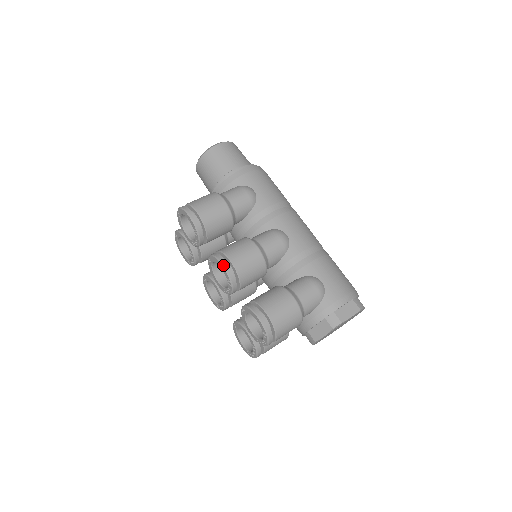
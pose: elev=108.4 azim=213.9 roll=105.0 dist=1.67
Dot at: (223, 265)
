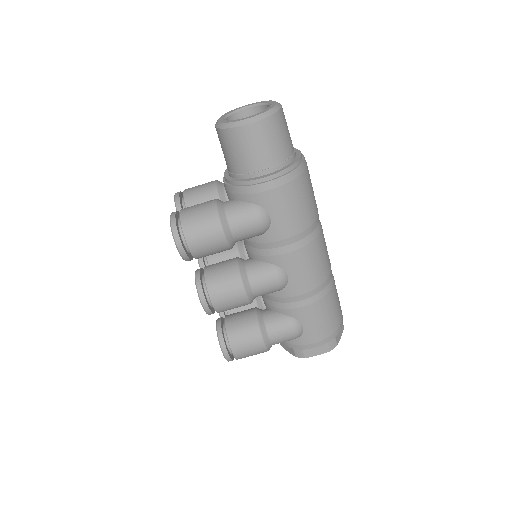
Dot at: (202, 305)
